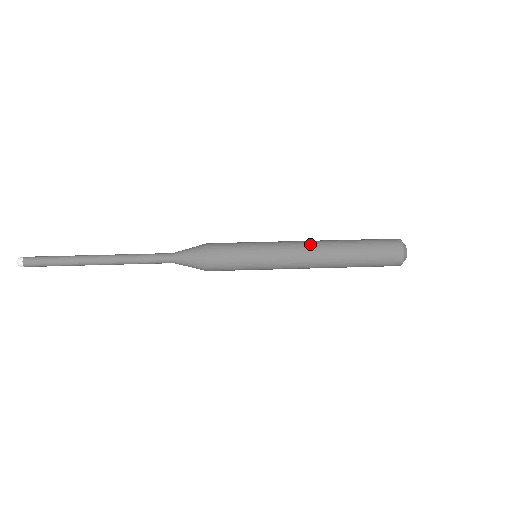
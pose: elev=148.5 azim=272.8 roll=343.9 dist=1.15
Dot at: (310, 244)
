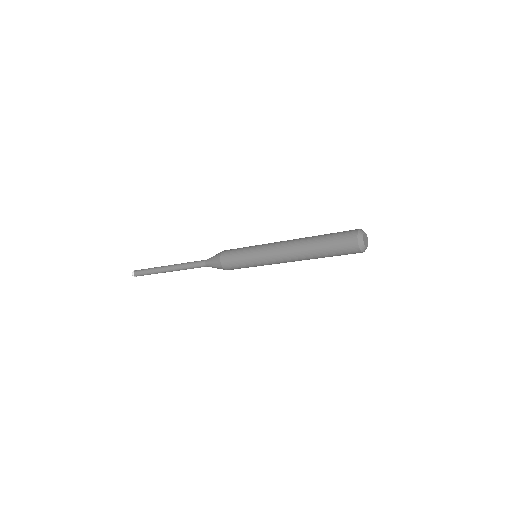
Dot at: (288, 241)
